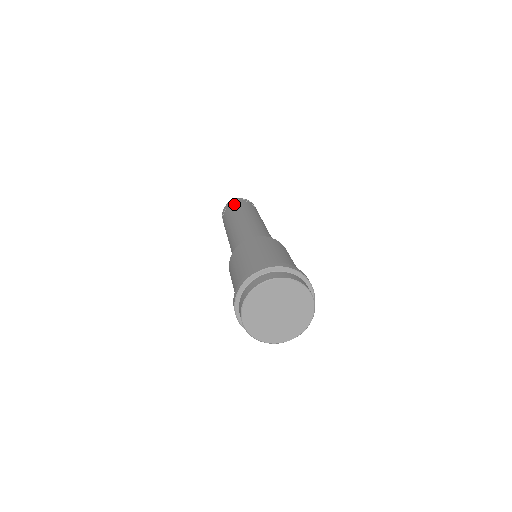
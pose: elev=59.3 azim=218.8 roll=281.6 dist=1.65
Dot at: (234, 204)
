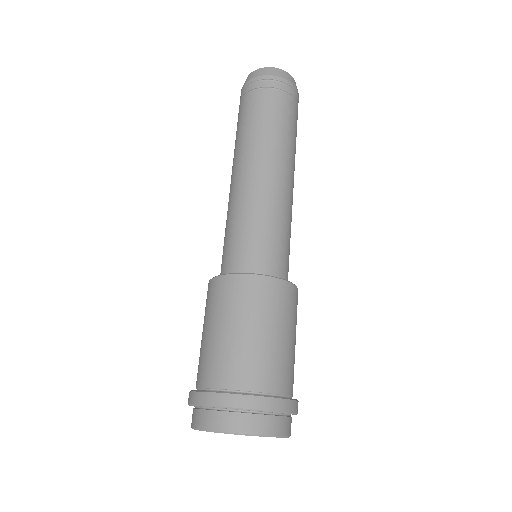
Dot at: (272, 97)
